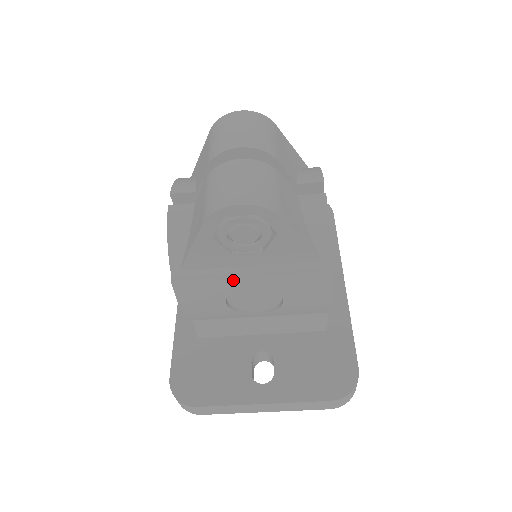
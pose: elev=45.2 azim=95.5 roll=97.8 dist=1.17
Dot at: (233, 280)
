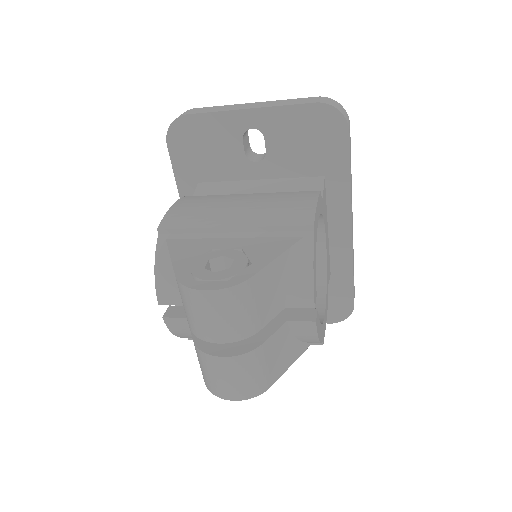
Dot at: occluded
